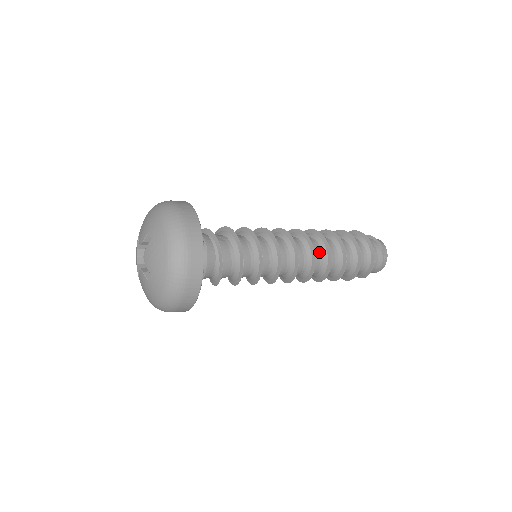
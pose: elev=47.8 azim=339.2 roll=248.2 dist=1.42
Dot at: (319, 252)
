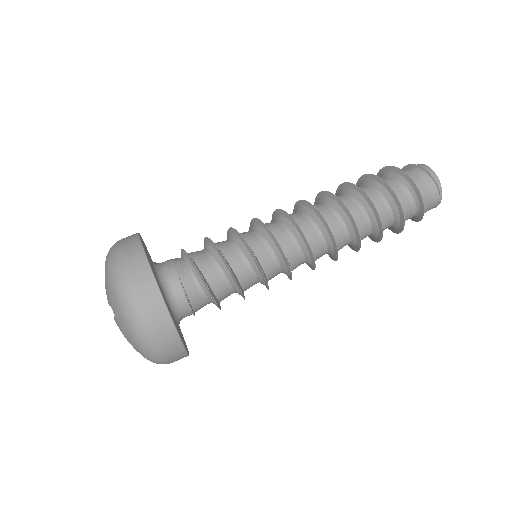
Dot at: (321, 205)
